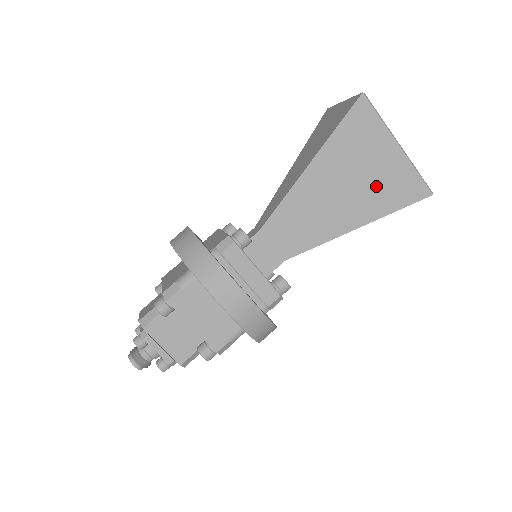
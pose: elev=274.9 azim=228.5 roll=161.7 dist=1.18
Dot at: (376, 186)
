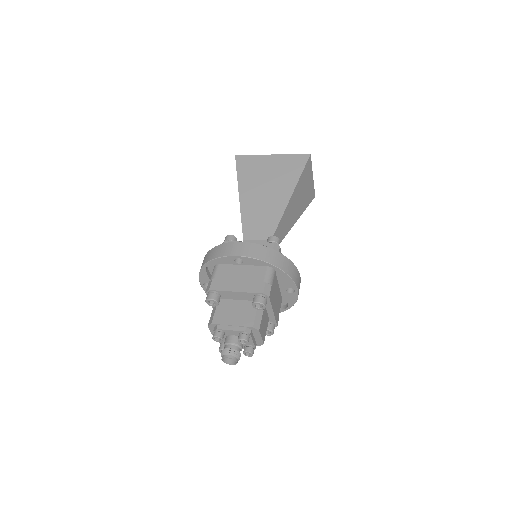
Dot at: (280, 175)
